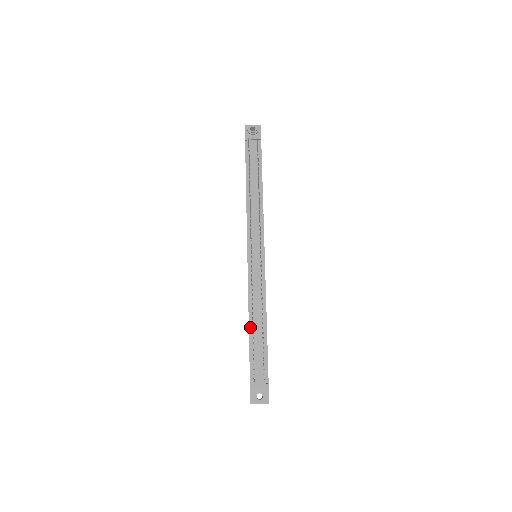
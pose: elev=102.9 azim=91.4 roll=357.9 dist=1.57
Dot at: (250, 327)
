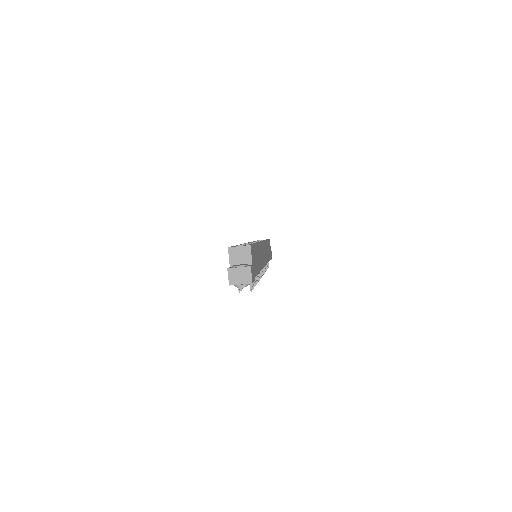
Dot at: occluded
